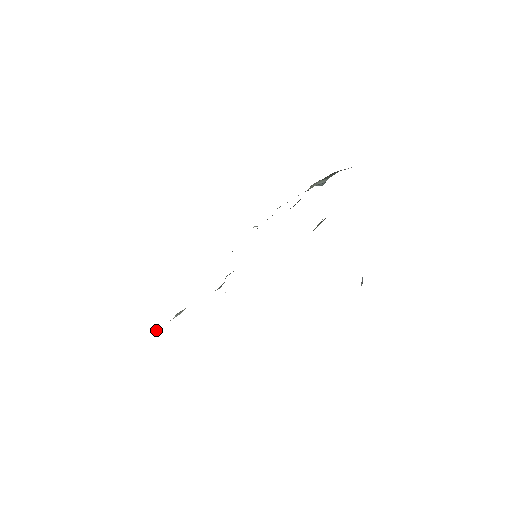
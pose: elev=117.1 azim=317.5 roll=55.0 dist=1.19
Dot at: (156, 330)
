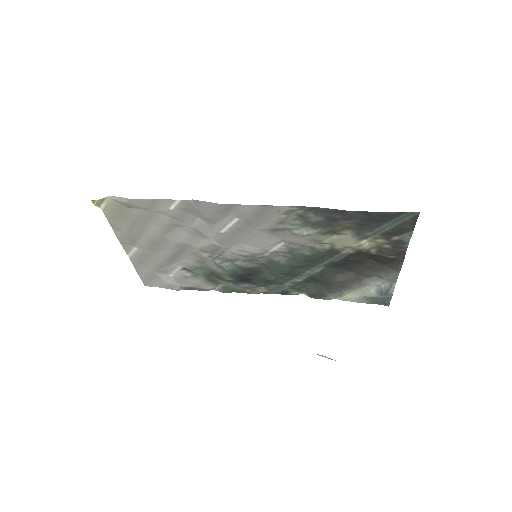
Dot at: (171, 280)
